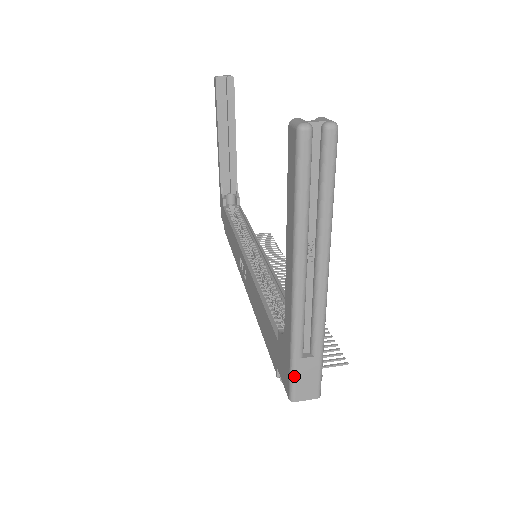
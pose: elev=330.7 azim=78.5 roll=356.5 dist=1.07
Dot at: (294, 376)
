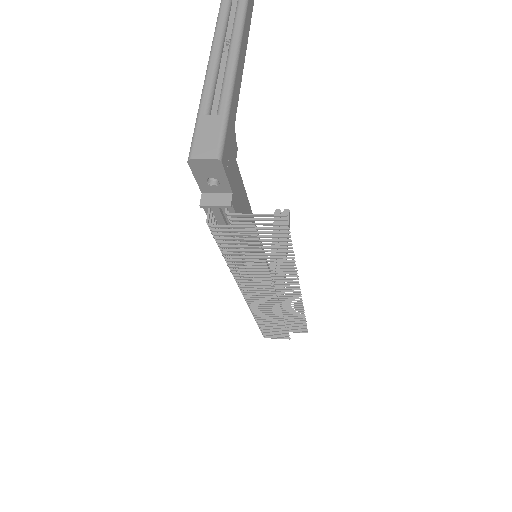
Dot at: (195, 132)
